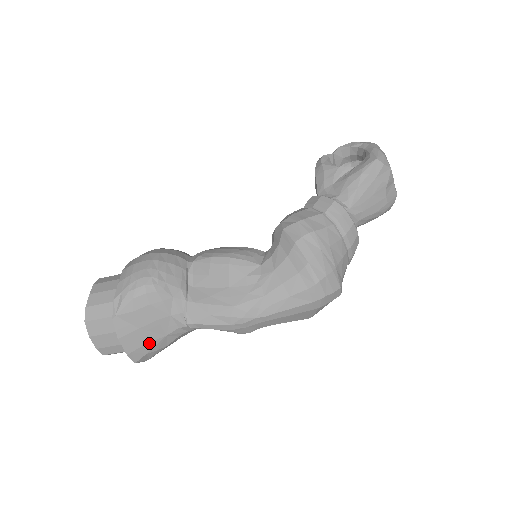
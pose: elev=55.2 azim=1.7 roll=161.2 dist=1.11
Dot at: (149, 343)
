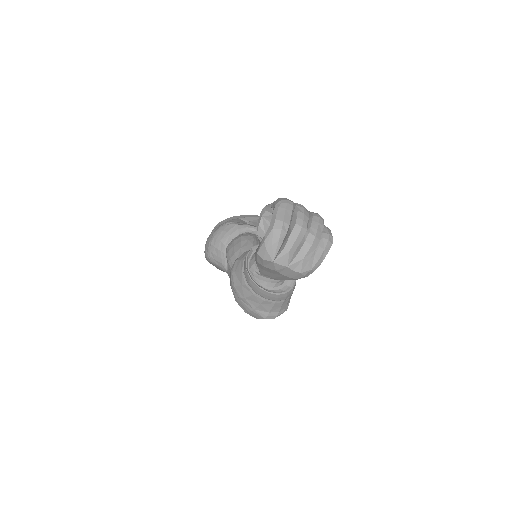
Dot at: occluded
